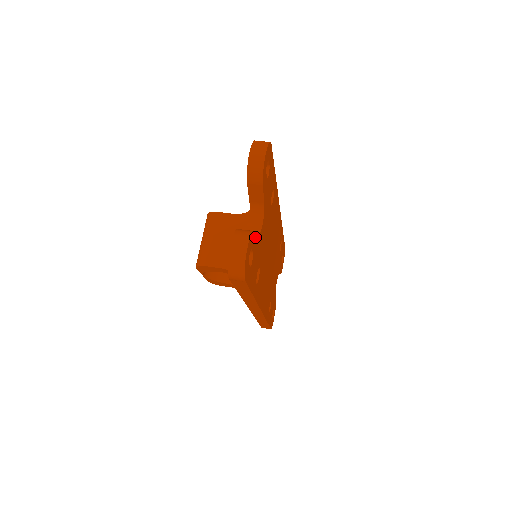
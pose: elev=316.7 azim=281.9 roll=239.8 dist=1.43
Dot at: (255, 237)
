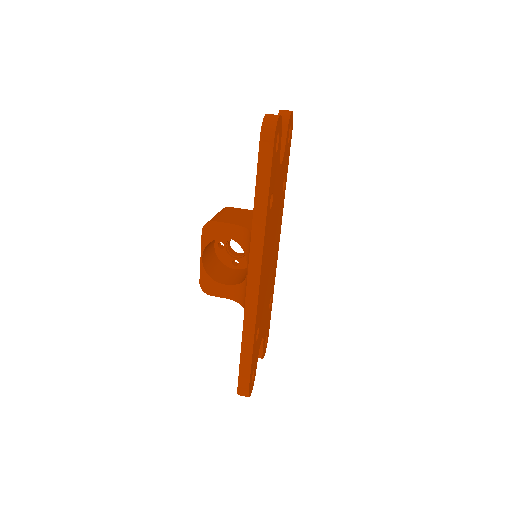
Dot at: (280, 143)
